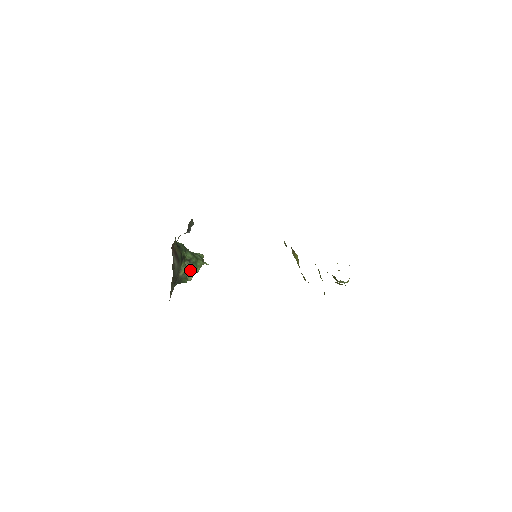
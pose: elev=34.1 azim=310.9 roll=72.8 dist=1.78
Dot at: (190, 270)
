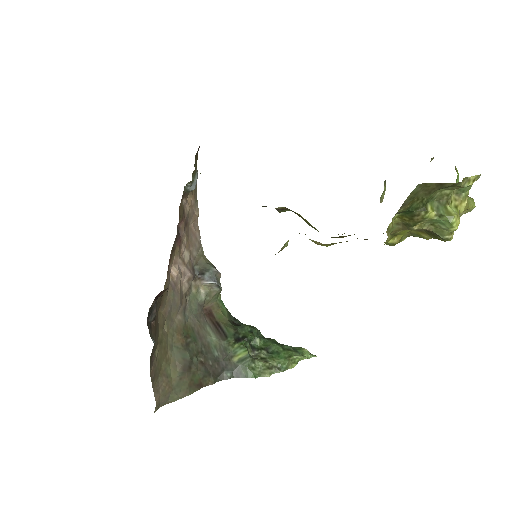
Dot at: (264, 361)
